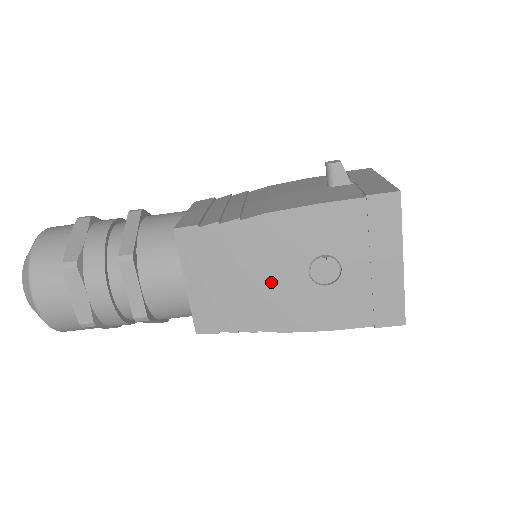
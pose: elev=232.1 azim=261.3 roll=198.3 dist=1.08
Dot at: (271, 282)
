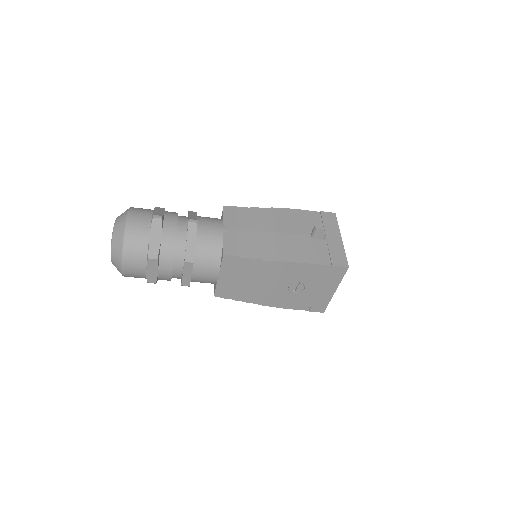
Dot at: (266, 286)
